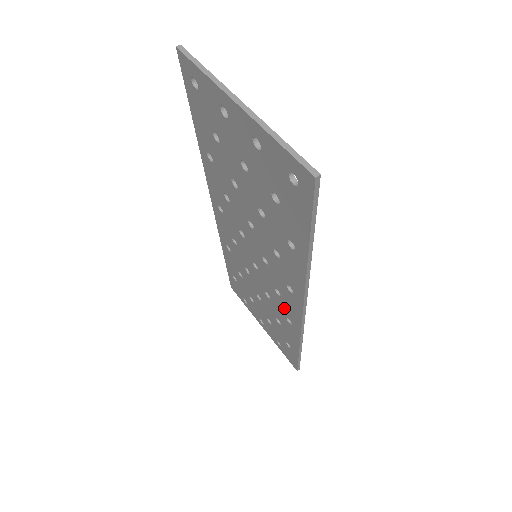
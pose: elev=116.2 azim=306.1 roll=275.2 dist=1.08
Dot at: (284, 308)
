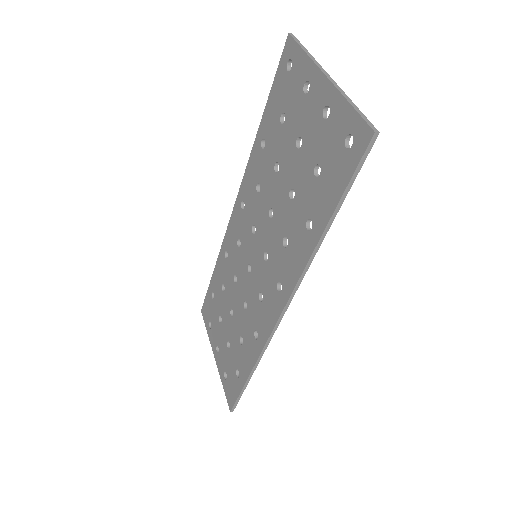
Dot at: (258, 317)
